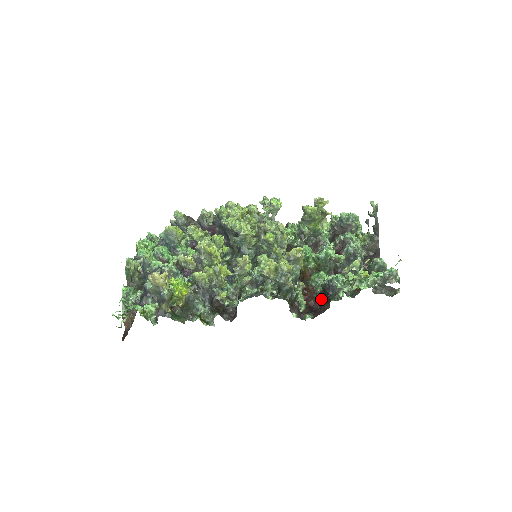
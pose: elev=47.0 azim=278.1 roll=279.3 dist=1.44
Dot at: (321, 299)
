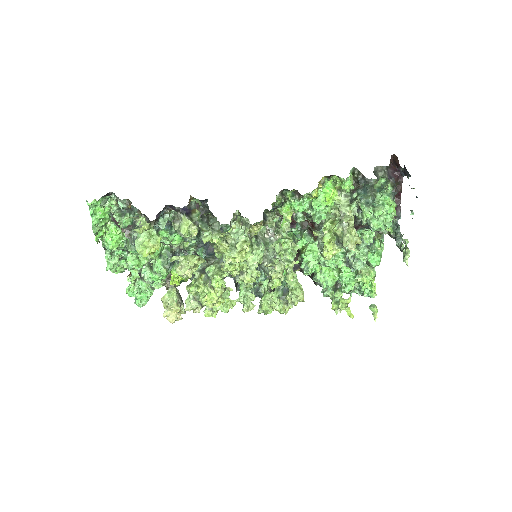
Dot at: occluded
